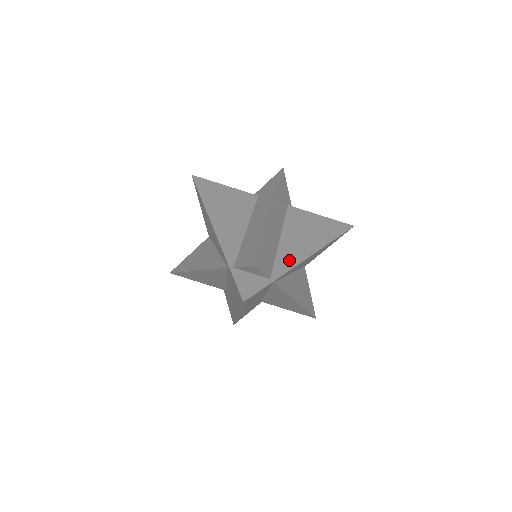
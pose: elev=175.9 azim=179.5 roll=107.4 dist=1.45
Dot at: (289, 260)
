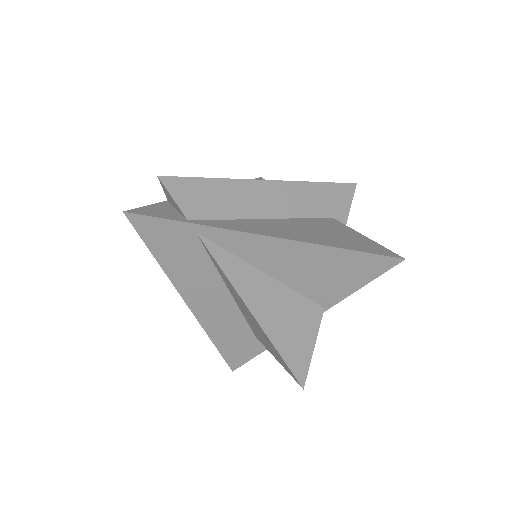
Dot at: (241, 226)
